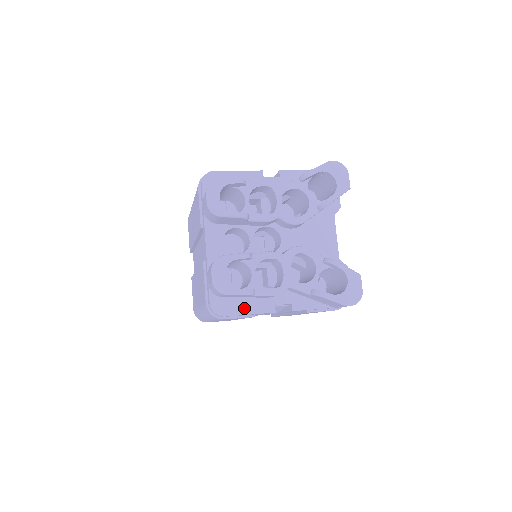
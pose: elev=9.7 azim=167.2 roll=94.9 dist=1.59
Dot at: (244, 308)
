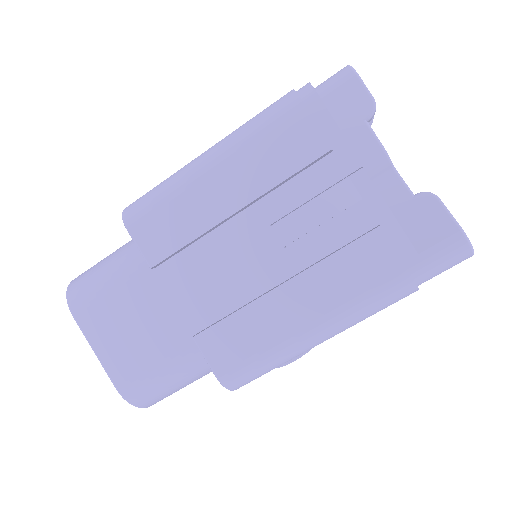
Dot at: (336, 124)
